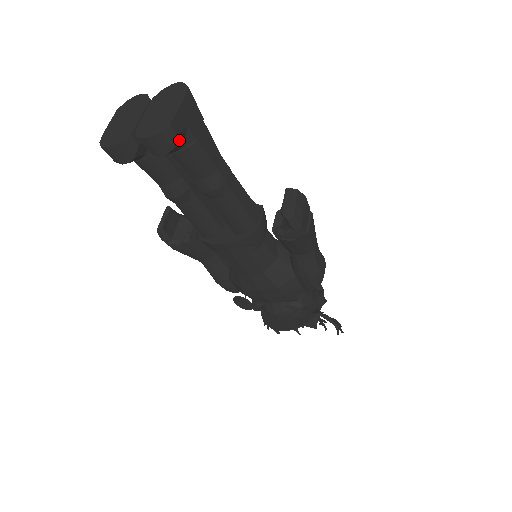
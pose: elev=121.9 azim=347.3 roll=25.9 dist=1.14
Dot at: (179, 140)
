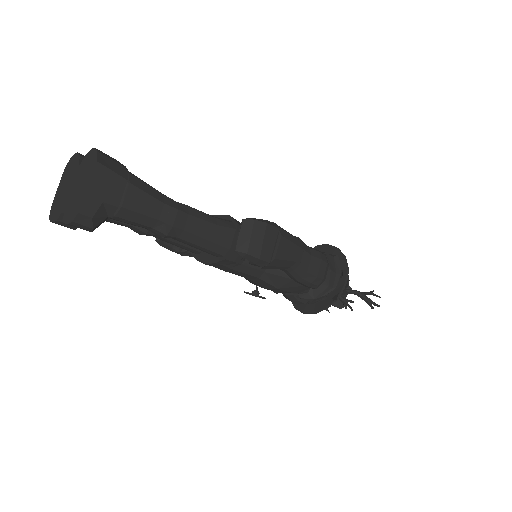
Dot at: (98, 218)
